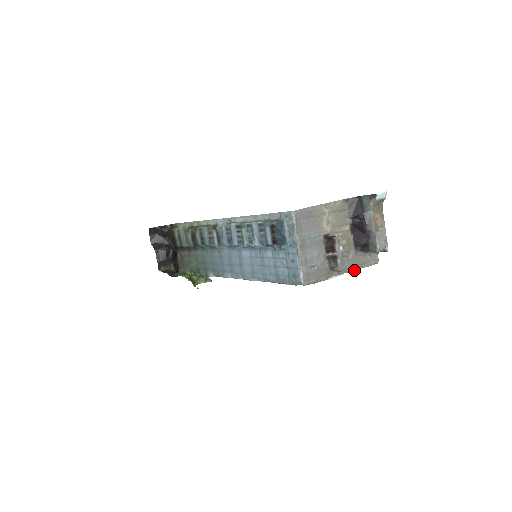
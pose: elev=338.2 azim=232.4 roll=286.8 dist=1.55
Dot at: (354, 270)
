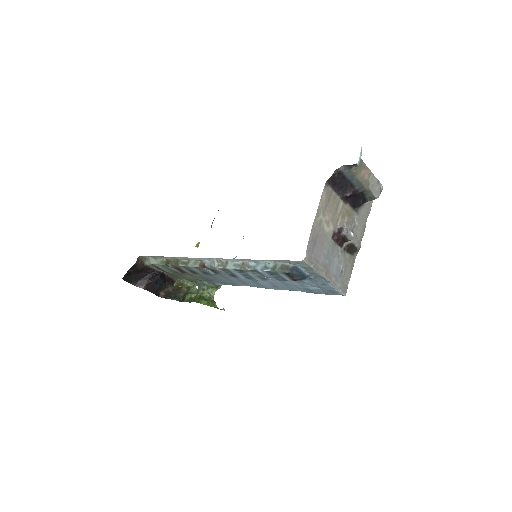
Dot at: occluded
